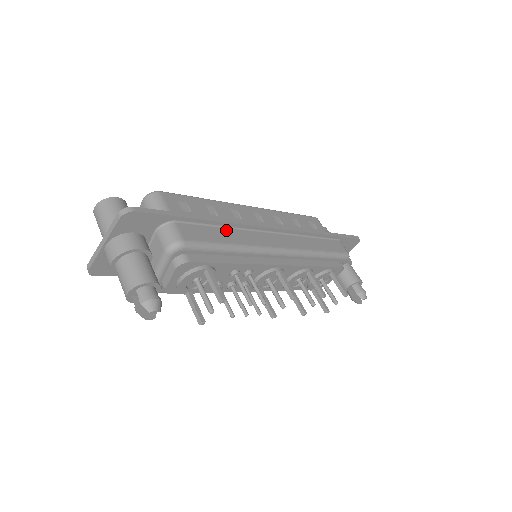
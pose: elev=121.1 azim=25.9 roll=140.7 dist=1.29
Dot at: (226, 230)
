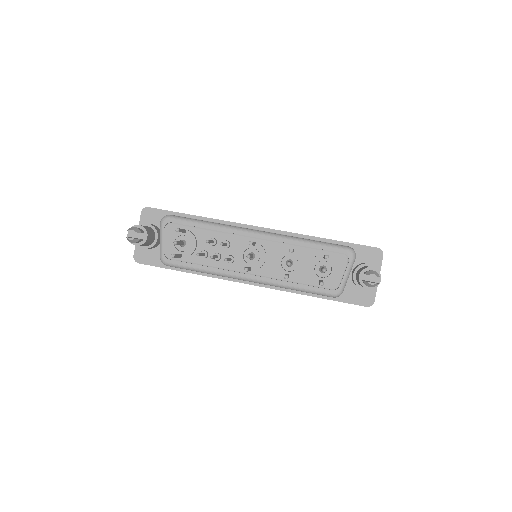
Dot at: occluded
